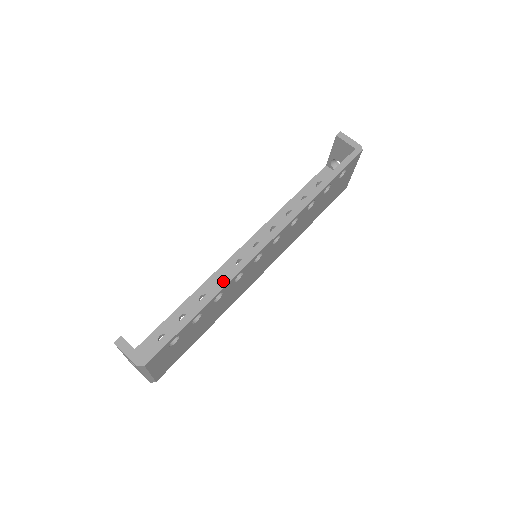
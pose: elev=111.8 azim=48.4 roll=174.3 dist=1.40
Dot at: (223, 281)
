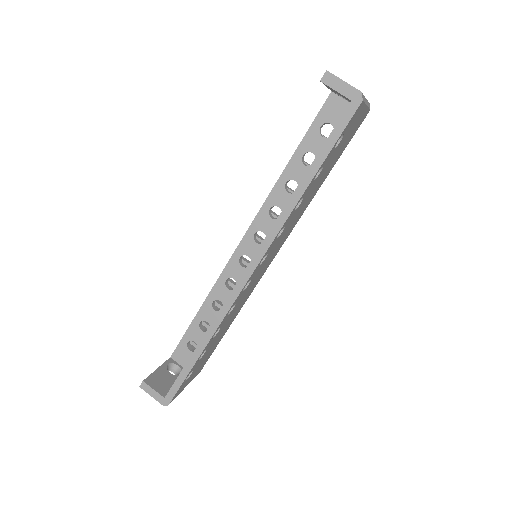
Dot at: (213, 325)
